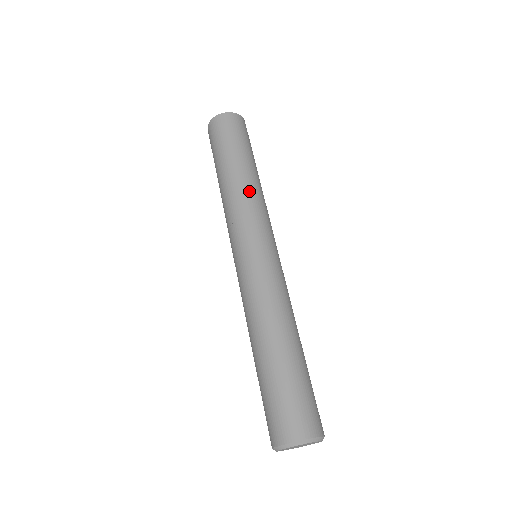
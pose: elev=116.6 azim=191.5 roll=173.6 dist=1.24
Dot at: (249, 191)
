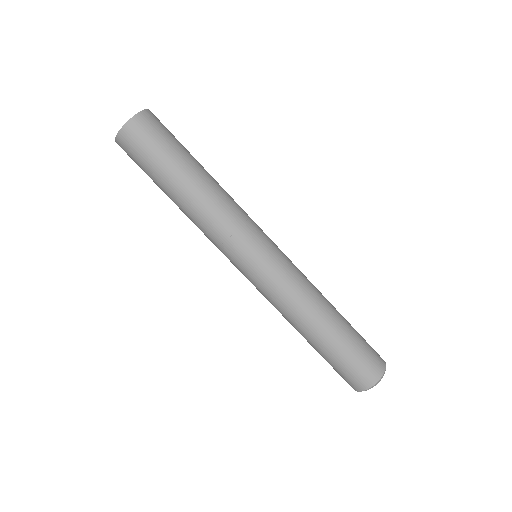
Dot at: (225, 198)
